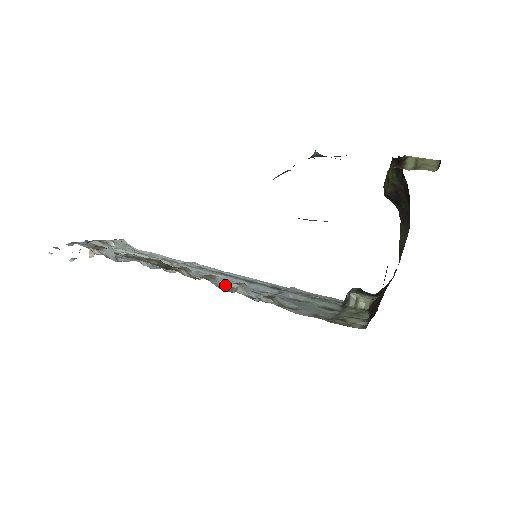
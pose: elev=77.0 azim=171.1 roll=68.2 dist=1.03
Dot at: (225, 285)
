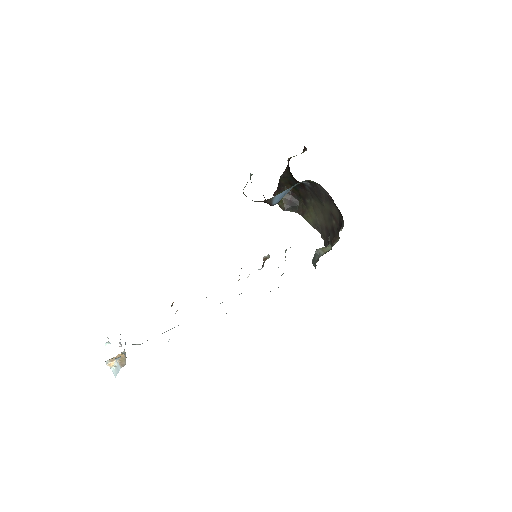
Dot at: occluded
